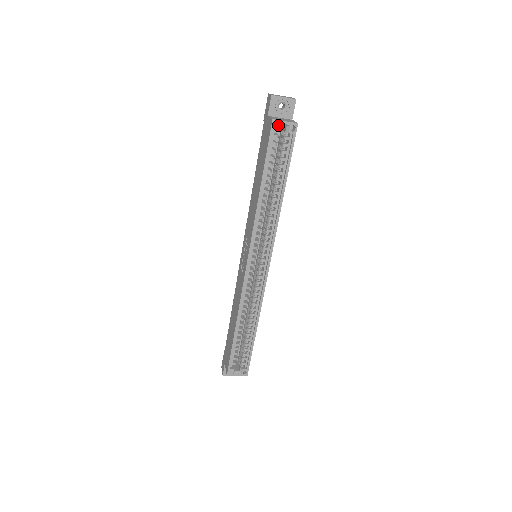
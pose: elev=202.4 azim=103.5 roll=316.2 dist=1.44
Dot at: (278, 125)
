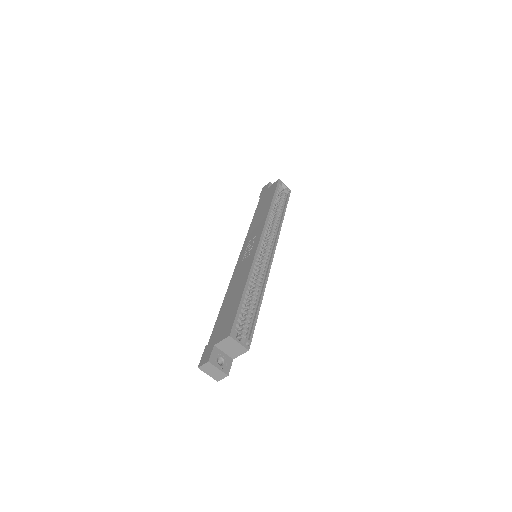
Dot at: (281, 183)
